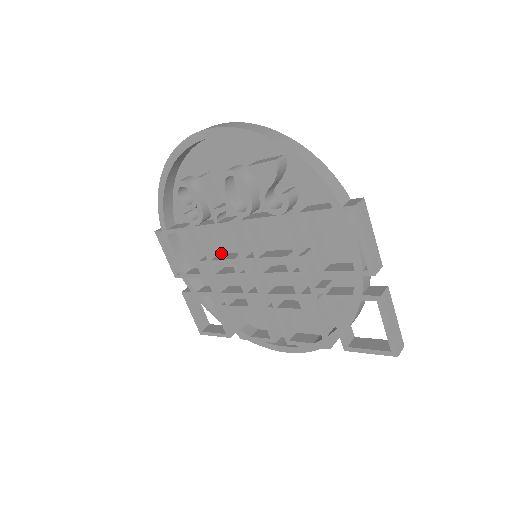
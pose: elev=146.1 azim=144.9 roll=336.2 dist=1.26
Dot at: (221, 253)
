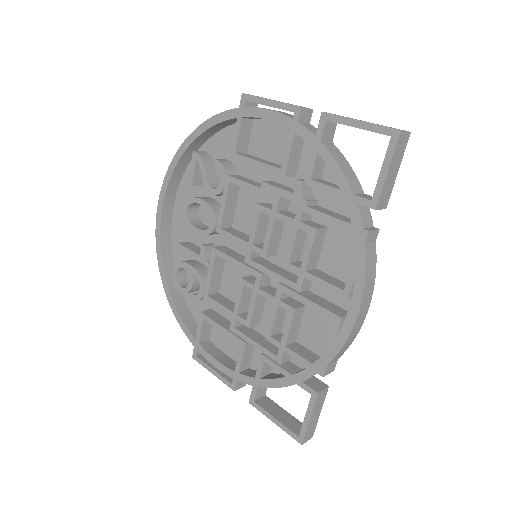
Dot at: occluded
